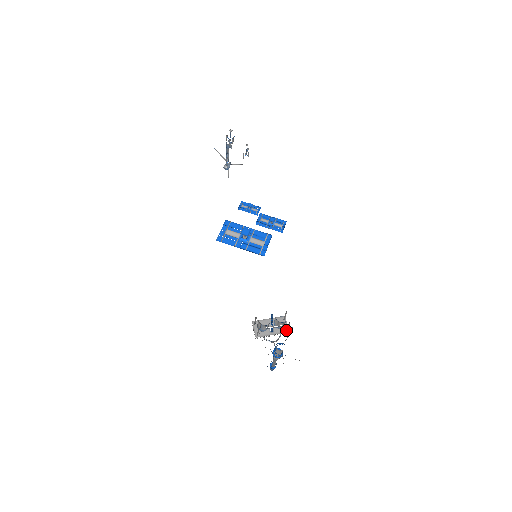
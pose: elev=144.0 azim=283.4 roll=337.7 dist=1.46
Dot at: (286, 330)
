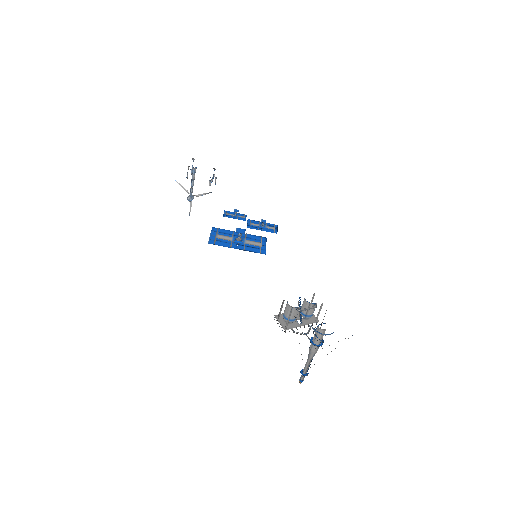
Dot at: (315, 320)
